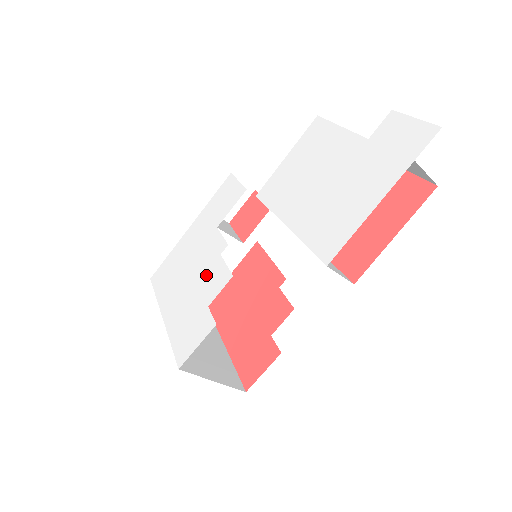
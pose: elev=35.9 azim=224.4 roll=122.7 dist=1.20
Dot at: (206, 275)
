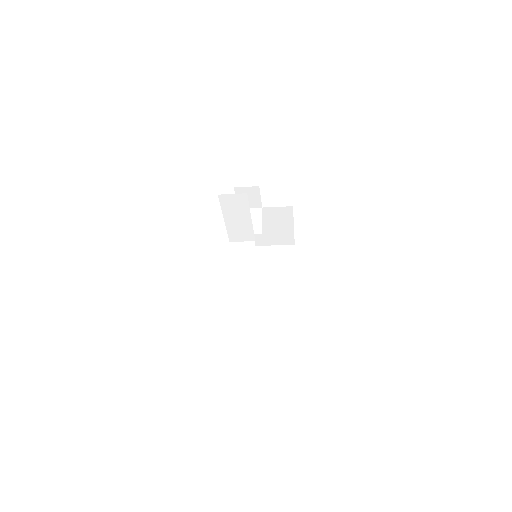
Dot at: occluded
